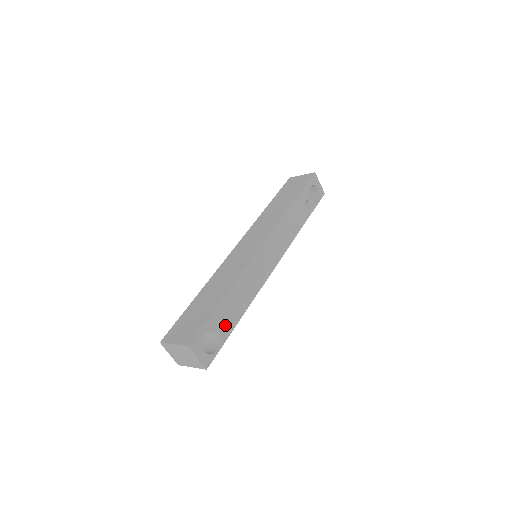
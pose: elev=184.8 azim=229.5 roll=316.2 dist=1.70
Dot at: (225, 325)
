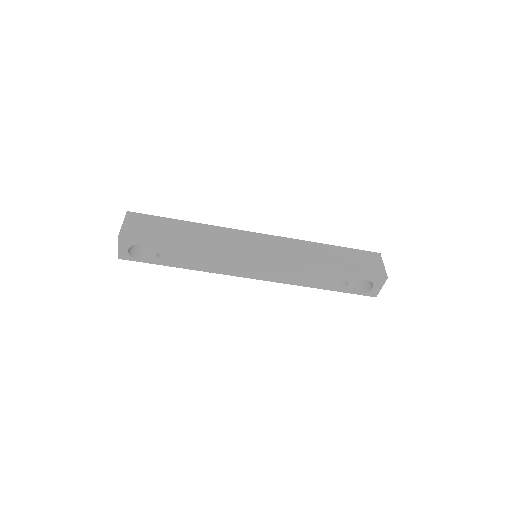
Dot at: (163, 257)
